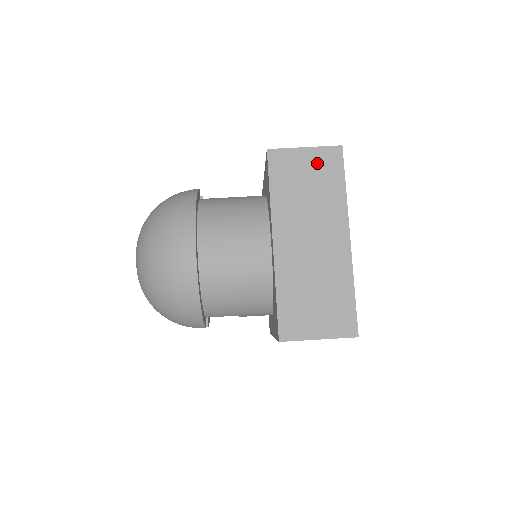
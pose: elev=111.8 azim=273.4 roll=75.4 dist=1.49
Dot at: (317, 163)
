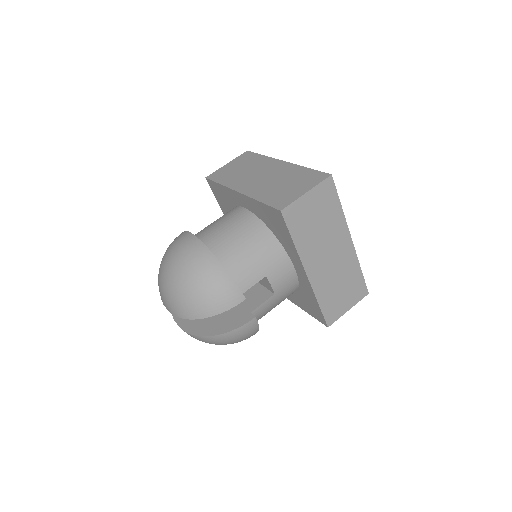
Dot at: (238, 162)
